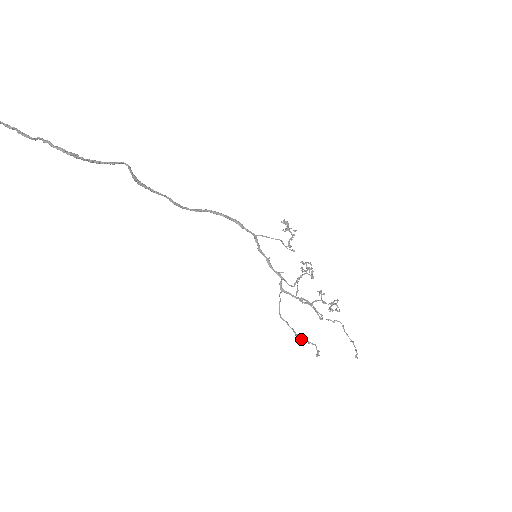
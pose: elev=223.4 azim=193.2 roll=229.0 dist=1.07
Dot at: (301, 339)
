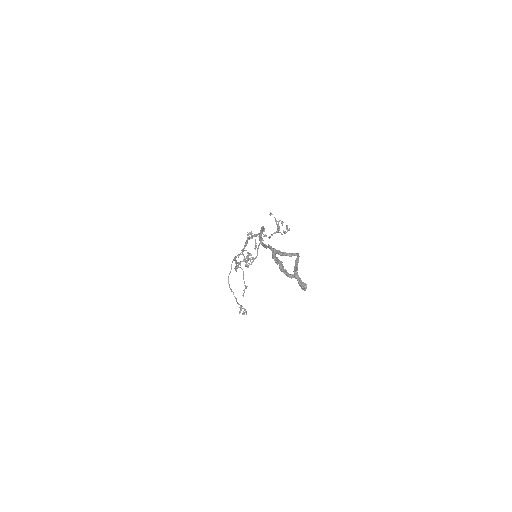
Dot at: (241, 308)
